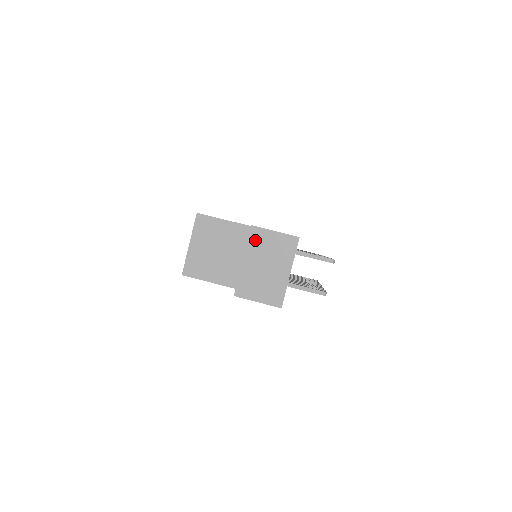
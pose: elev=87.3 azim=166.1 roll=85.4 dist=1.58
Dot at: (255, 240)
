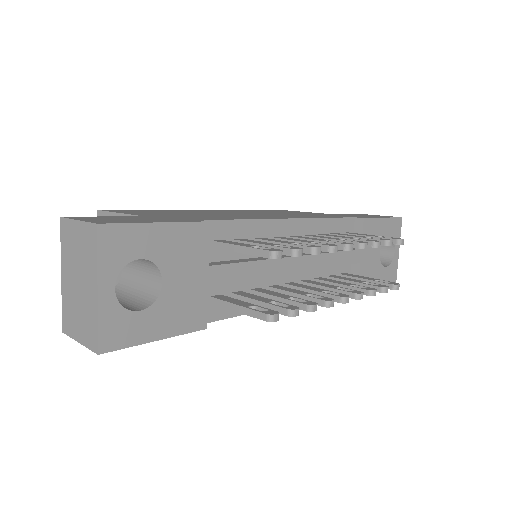
Dot at: (65, 240)
